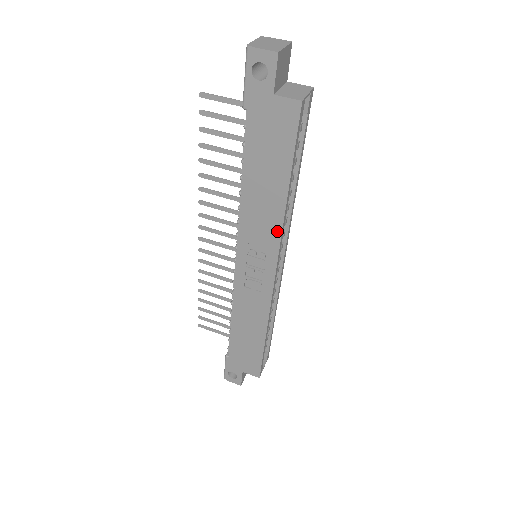
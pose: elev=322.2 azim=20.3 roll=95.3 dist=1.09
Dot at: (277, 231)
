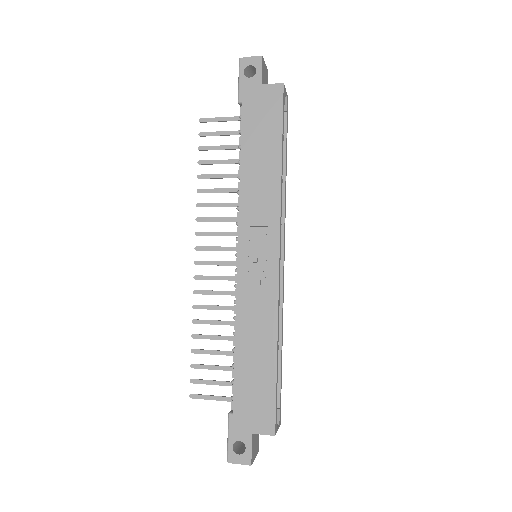
Dot at: (276, 203)
